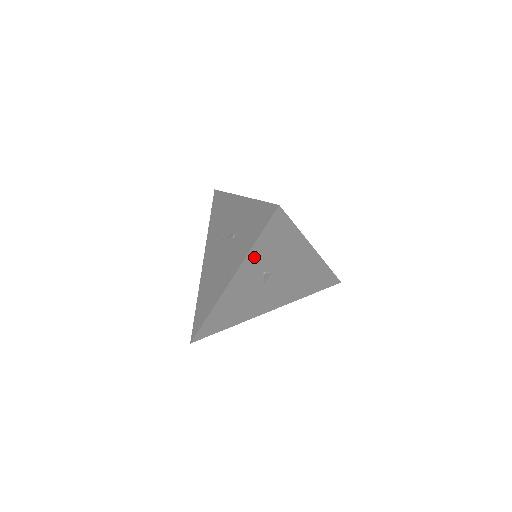
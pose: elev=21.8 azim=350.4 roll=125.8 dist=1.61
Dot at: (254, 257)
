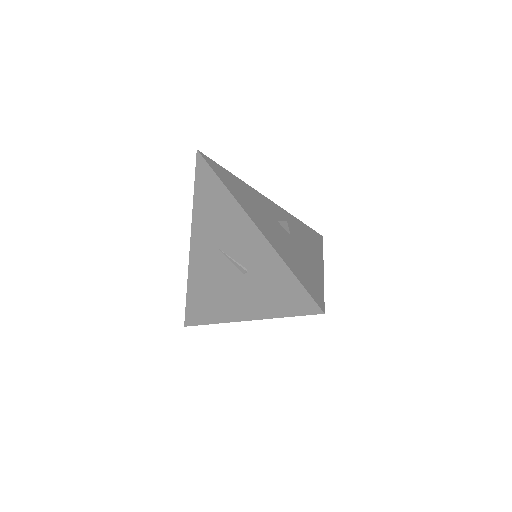
Dot at: occluded
